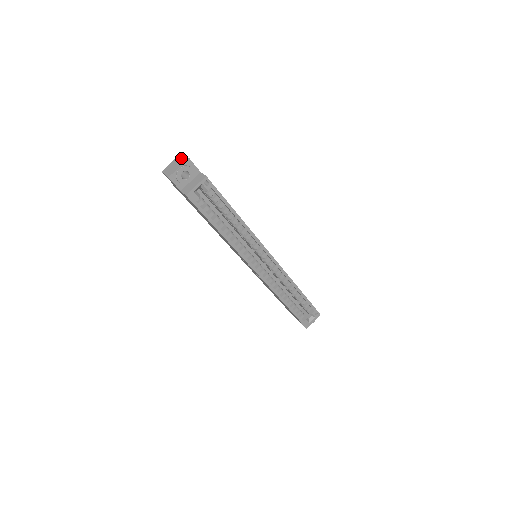
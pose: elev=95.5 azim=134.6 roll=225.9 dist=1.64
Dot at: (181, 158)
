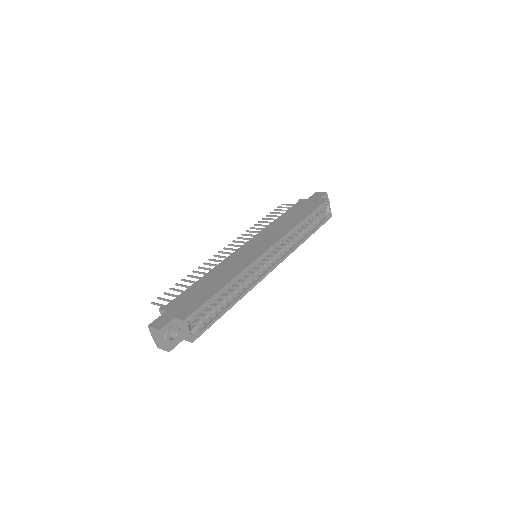
Dot at: (154, 332)
